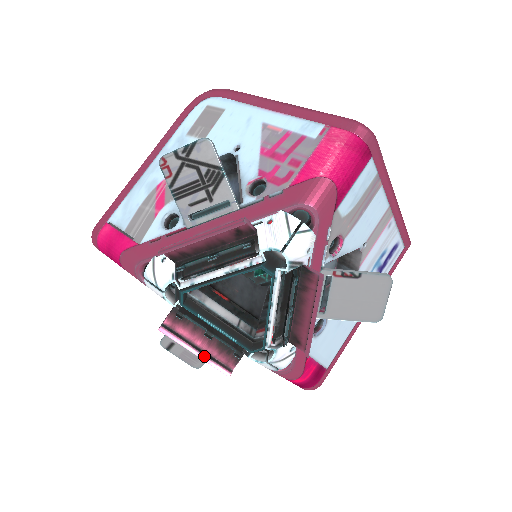
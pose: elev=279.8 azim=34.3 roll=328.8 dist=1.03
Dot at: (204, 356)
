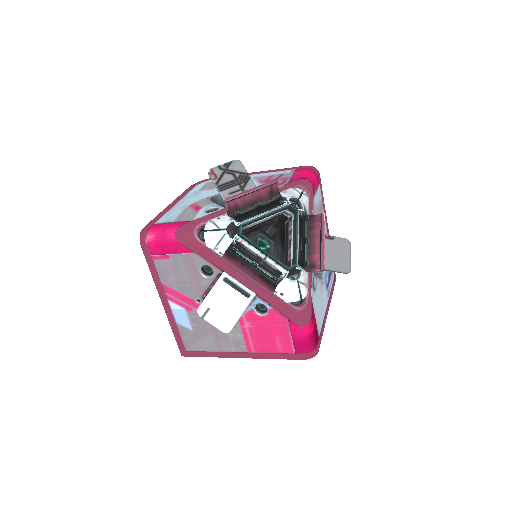
Dot at: (254, 279)
